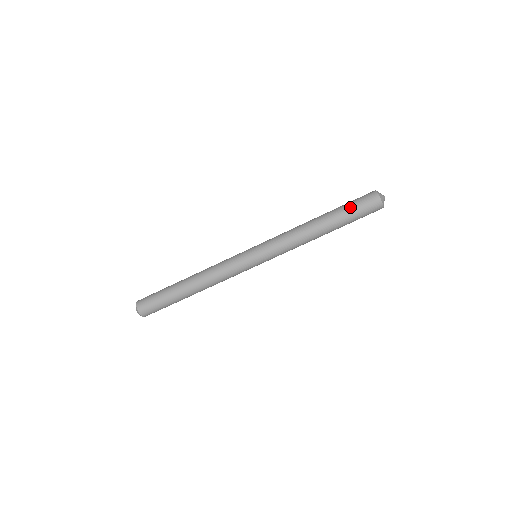
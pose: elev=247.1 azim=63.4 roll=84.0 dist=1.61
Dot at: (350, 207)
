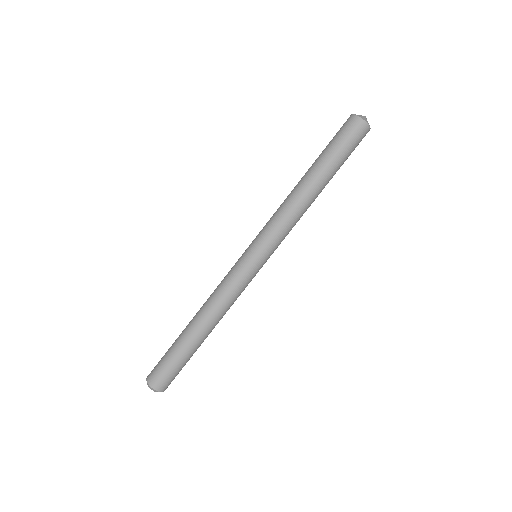
Dot at: (336, 147)
